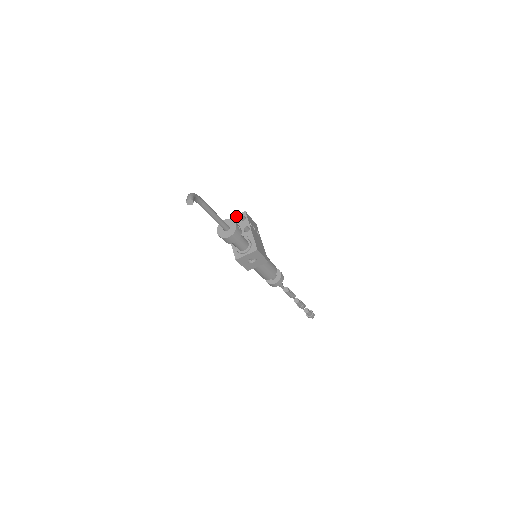
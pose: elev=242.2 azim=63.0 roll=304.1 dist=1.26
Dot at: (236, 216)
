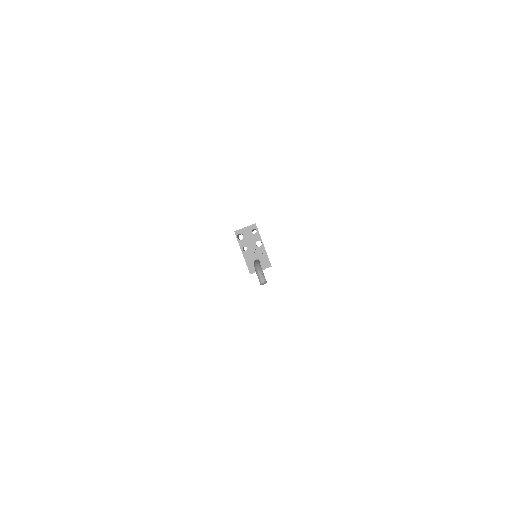
Dot at: (246, 228)
